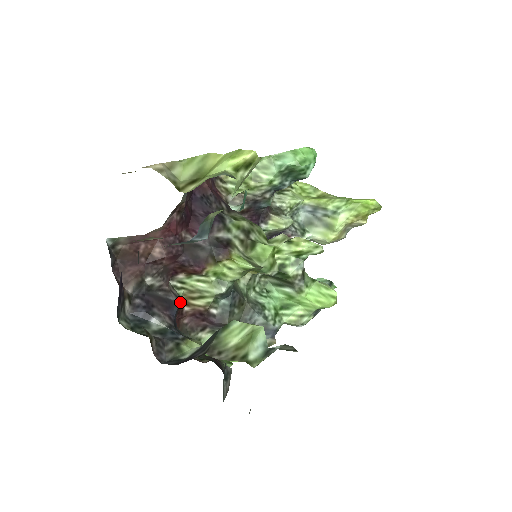
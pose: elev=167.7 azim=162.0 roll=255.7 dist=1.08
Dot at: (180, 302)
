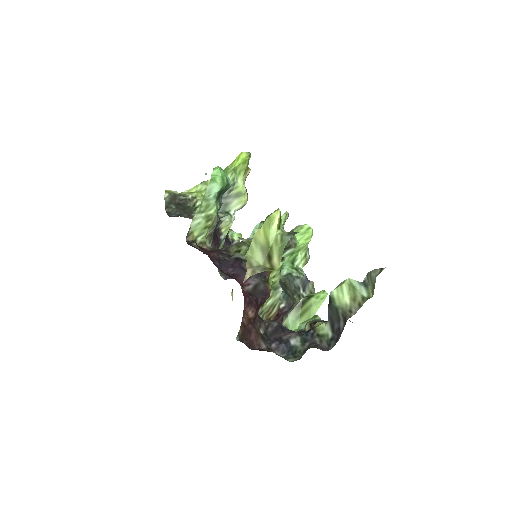
Dot at: occluded
